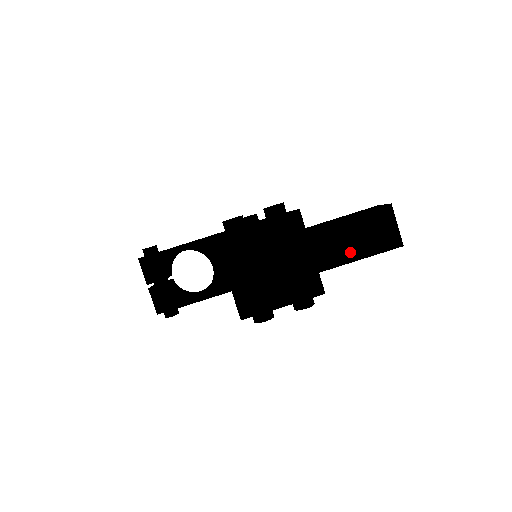
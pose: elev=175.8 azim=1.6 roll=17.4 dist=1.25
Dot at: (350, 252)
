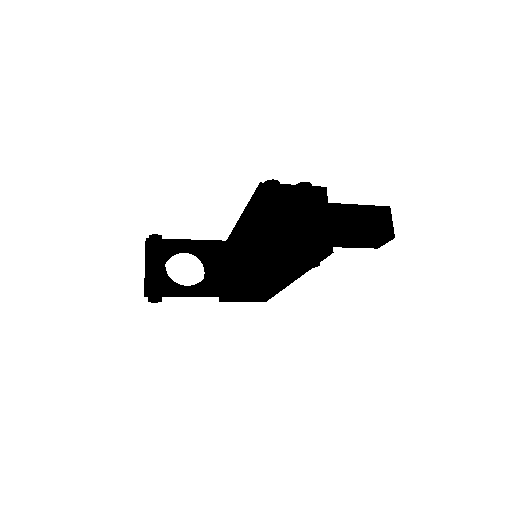
Dot at: (357, 229)
